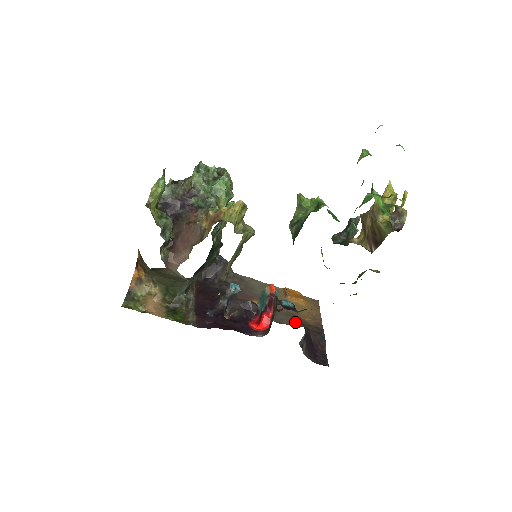
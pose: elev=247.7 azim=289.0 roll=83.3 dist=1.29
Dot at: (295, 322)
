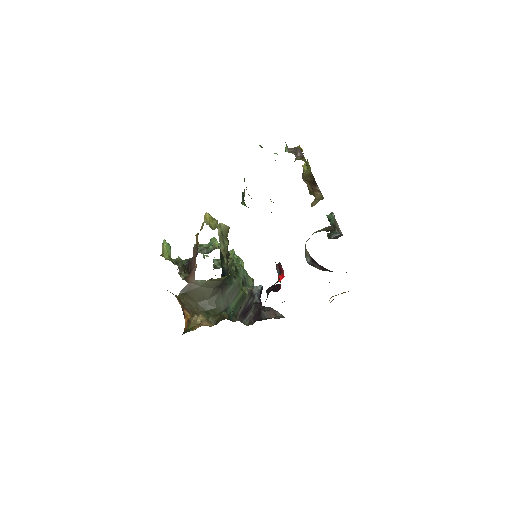
Dot at: occluded
